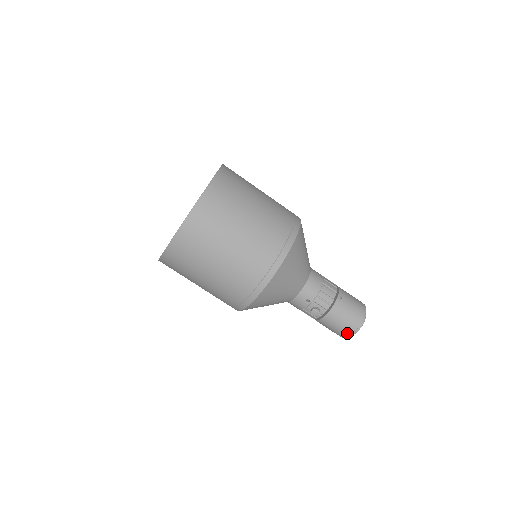
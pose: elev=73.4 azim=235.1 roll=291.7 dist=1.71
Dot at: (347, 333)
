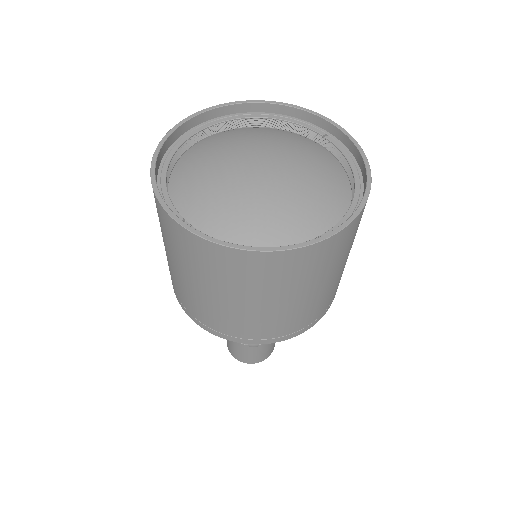
Dot at: (248, 361)
